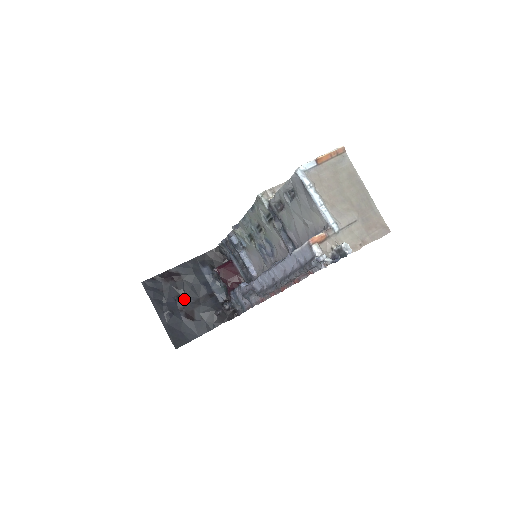
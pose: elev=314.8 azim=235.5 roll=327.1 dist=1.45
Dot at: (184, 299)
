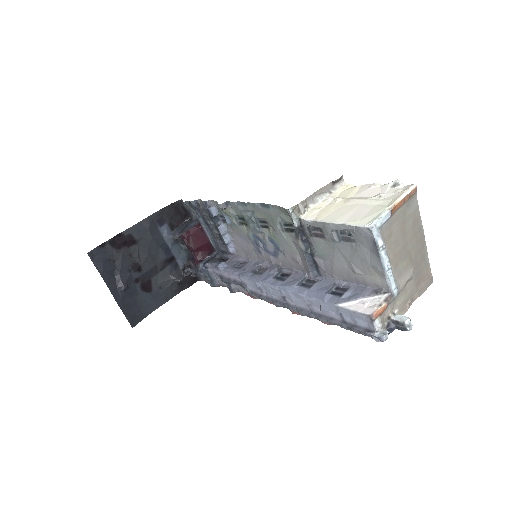
Dot at: (140, 268)
